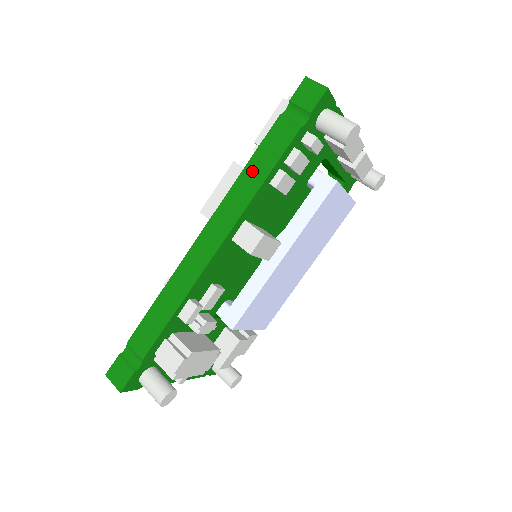
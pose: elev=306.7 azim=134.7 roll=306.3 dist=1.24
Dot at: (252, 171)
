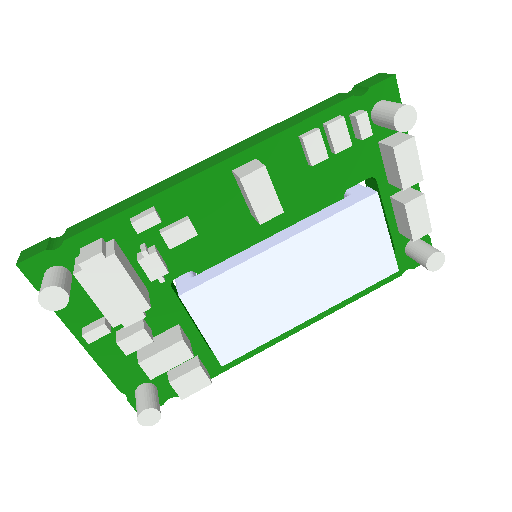
Dot at: (288, 121)
